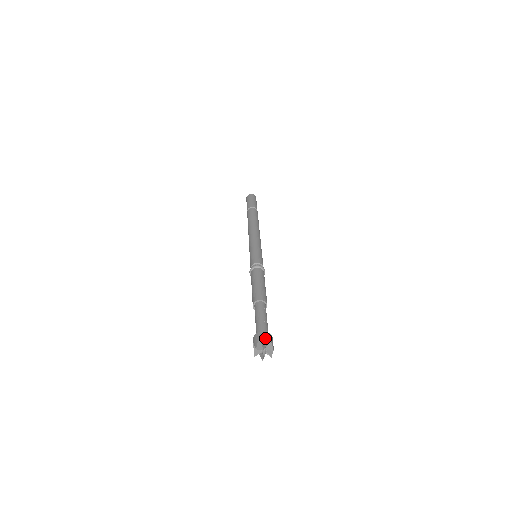
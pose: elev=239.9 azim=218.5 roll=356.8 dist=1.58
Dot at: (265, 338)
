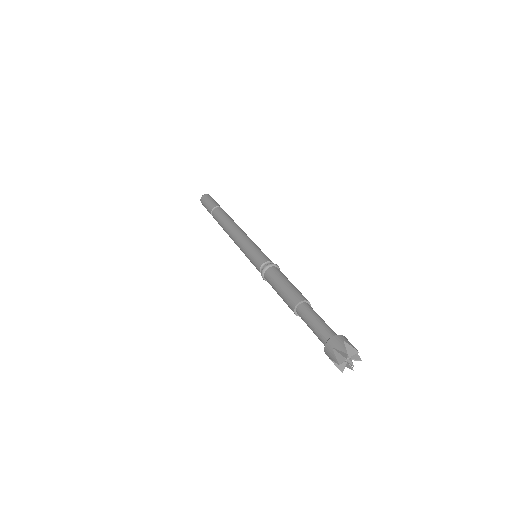
Dot at: occluded
